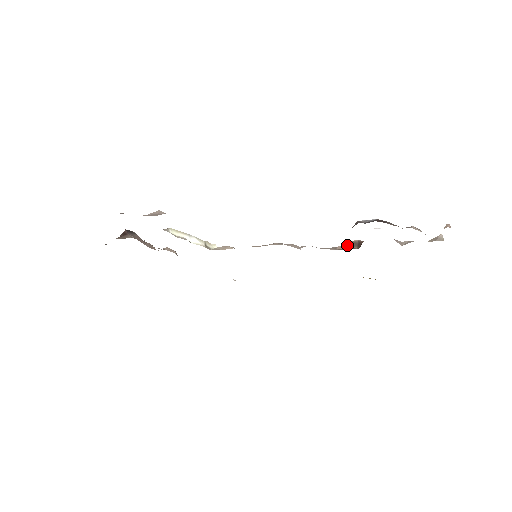
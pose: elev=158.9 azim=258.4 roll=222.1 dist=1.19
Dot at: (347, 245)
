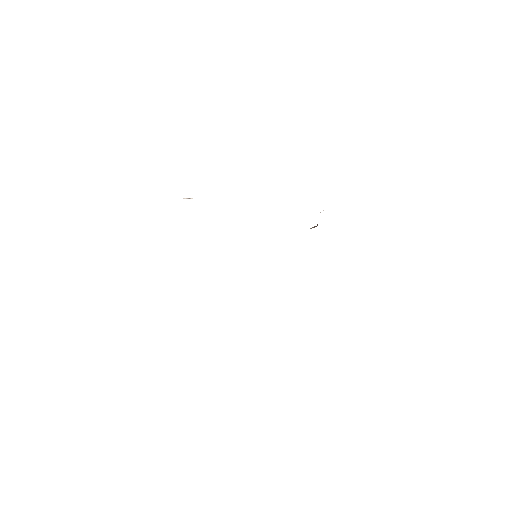
Dot at: occluded
